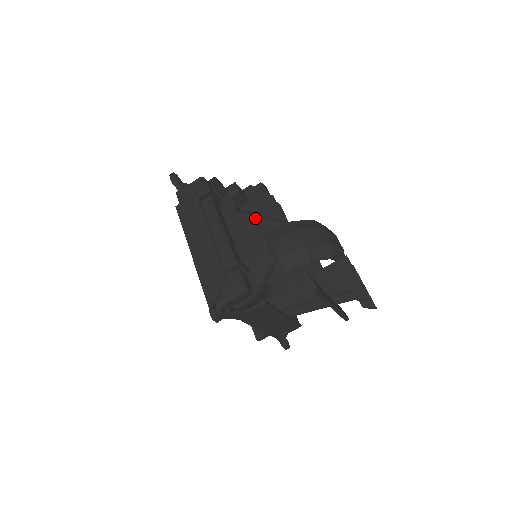
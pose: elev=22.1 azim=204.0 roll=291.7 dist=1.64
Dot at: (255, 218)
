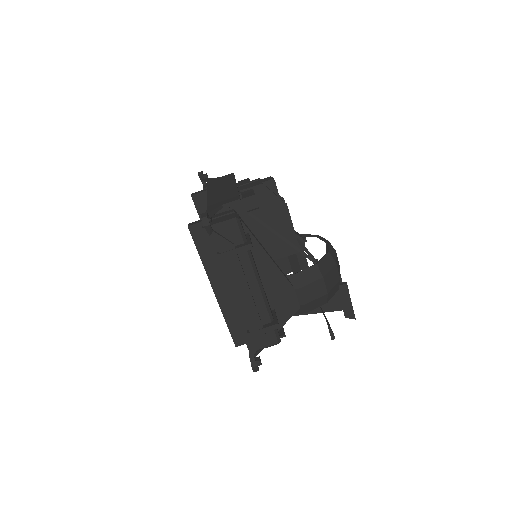
Dot at: occluded
